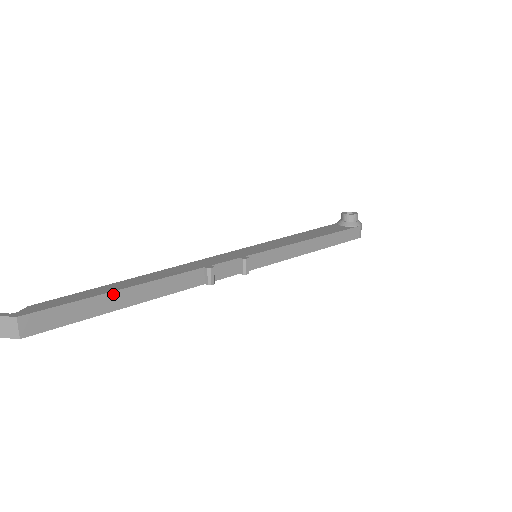
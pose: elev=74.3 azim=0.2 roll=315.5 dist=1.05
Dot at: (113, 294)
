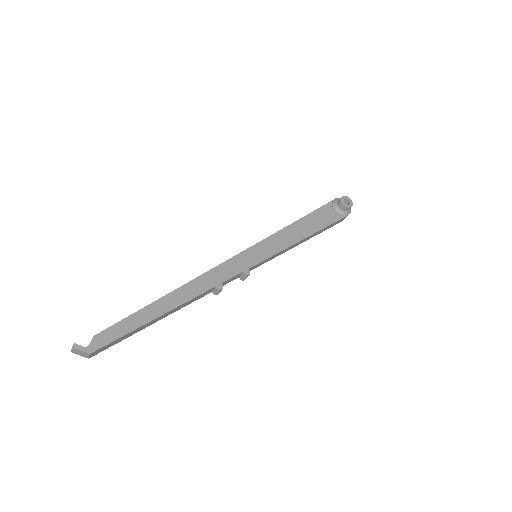
Dot at: (150, 322)
